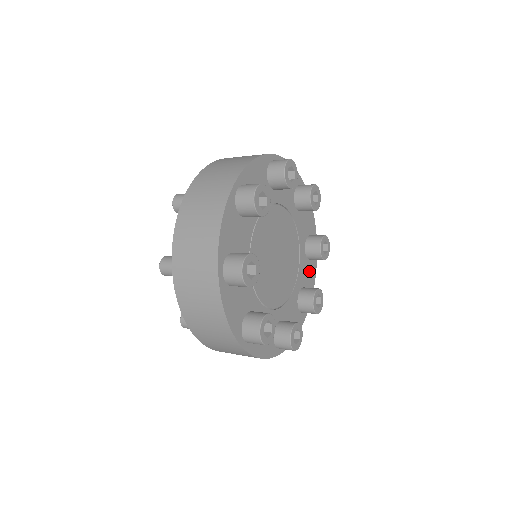
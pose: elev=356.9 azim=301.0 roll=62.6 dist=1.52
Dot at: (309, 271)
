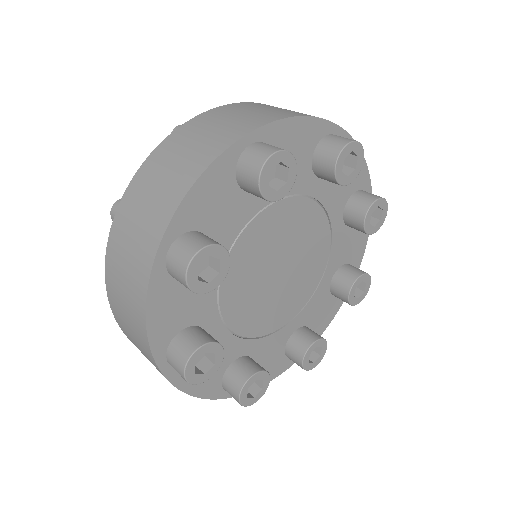
Dot at: occluded
